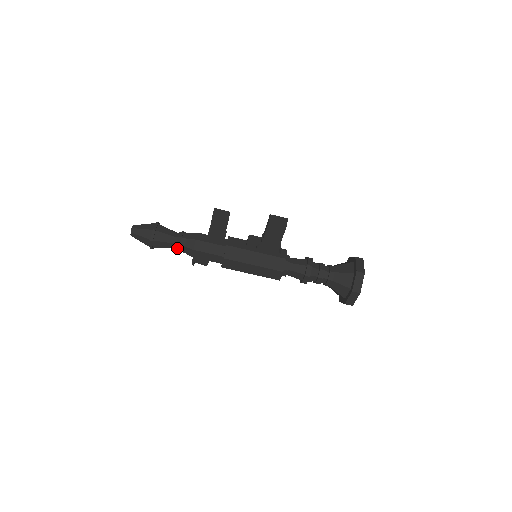
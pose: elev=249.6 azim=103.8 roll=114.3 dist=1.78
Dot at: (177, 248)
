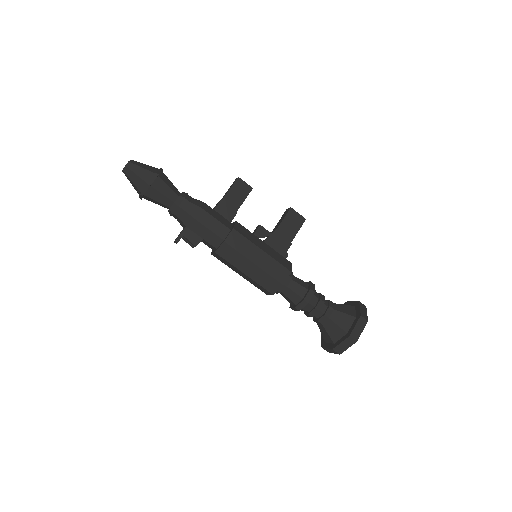
Dot at: (178, 201)
